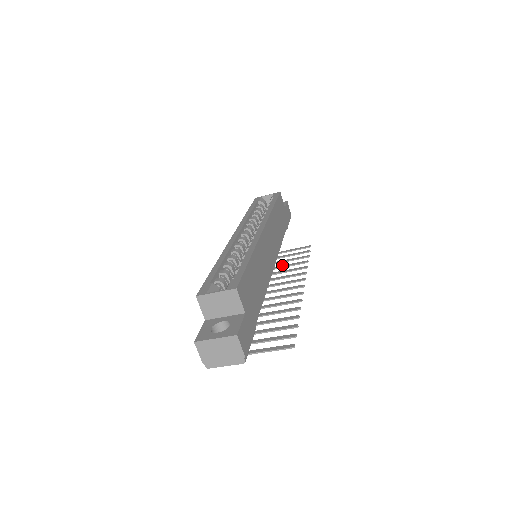
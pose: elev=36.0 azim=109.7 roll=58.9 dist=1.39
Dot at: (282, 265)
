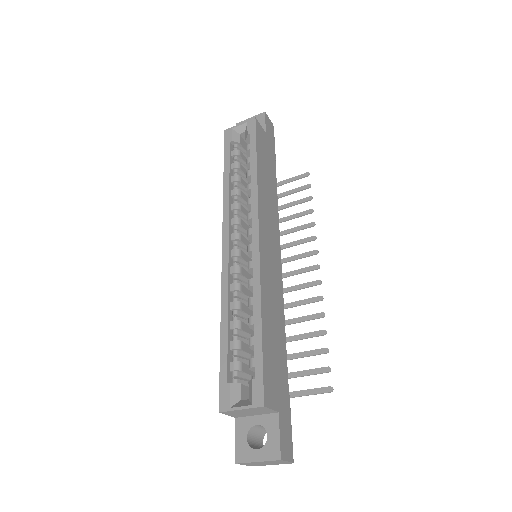
Dot at: (282, 218)
